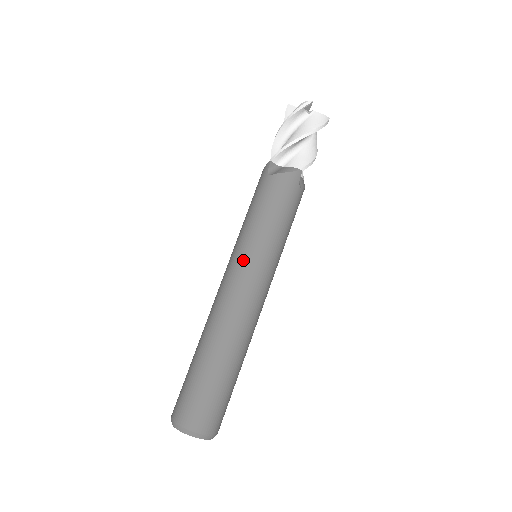
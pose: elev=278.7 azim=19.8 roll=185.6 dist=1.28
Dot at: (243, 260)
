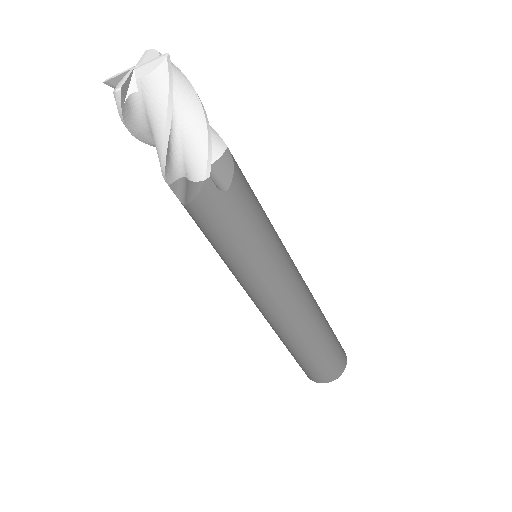
Dot at: (246, 287)
